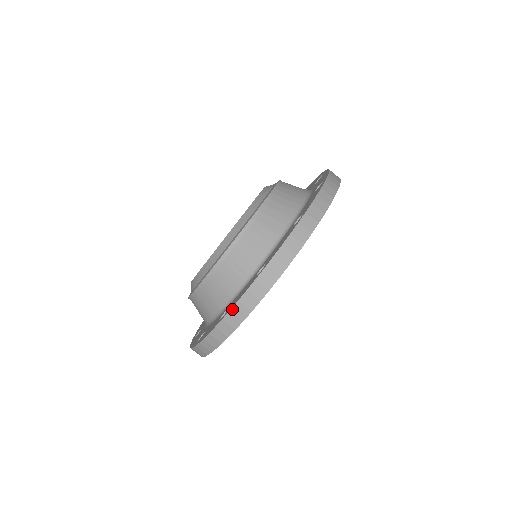
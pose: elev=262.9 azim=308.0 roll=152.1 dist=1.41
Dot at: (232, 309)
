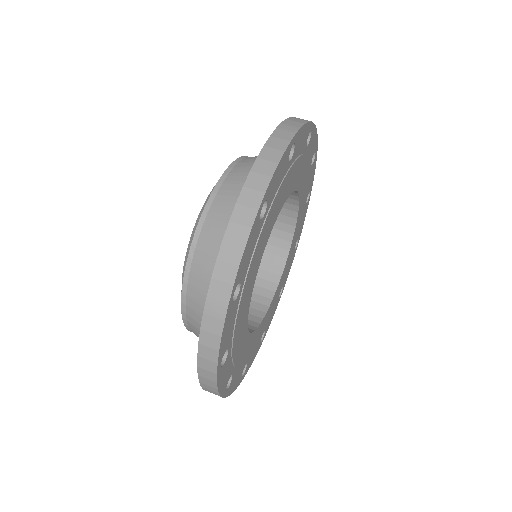
Dot at: (253, 168)
